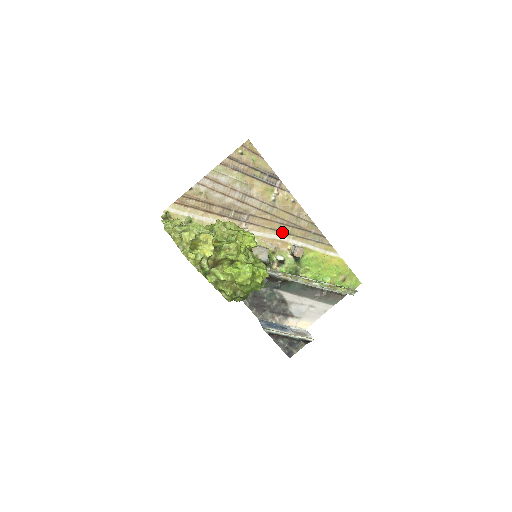
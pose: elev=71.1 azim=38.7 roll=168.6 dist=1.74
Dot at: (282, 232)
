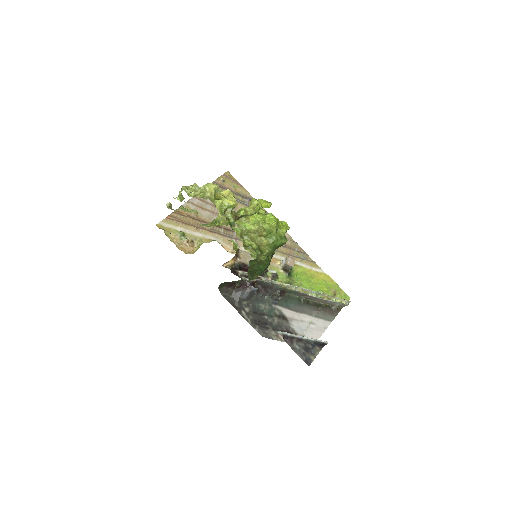
Dot at: occluded
